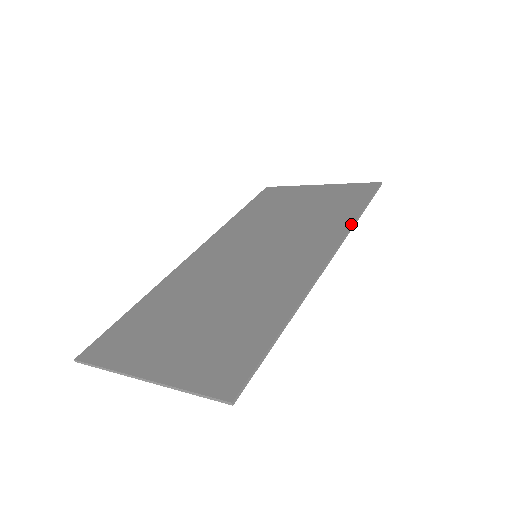
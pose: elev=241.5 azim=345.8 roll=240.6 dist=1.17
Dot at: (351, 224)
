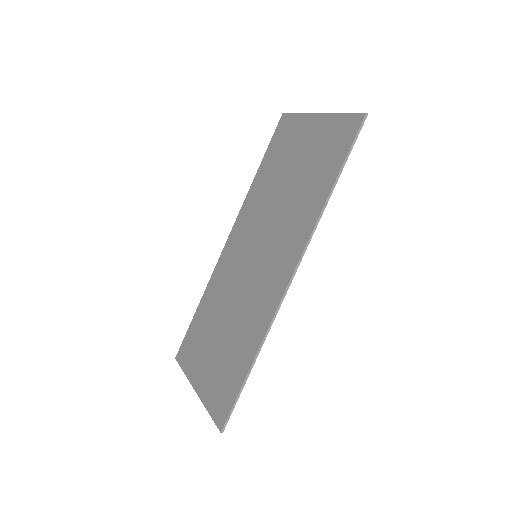
Dot at: (318, 215)
